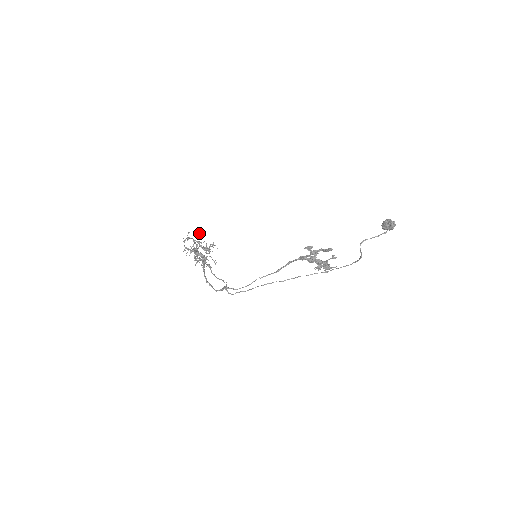
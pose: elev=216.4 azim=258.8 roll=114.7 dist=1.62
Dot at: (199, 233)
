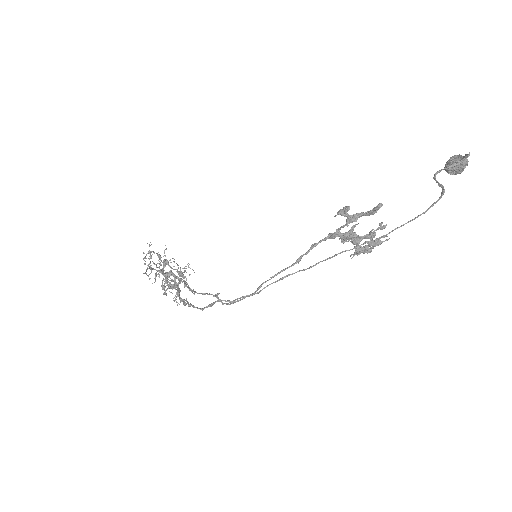
Dot at: (166, 248)
